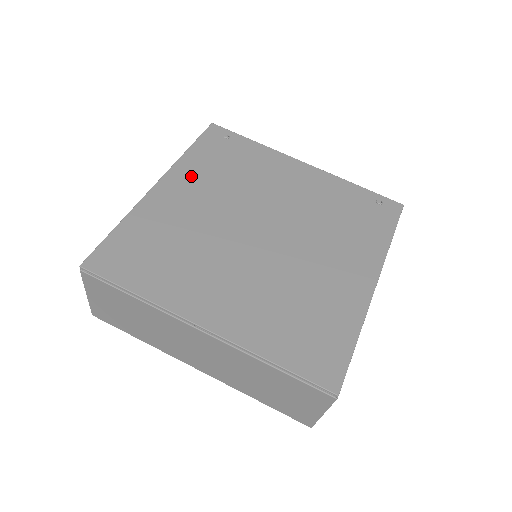
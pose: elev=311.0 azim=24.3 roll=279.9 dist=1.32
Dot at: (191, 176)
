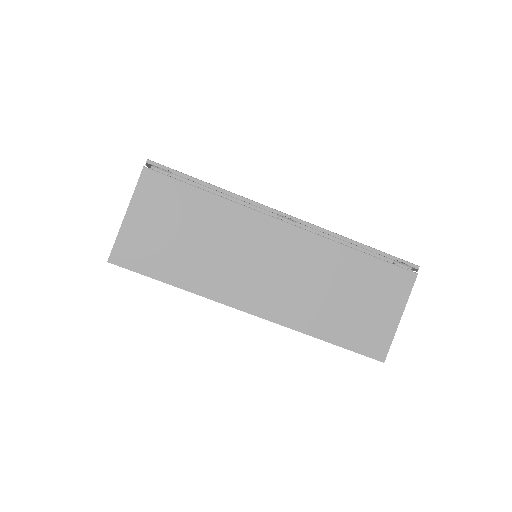
Dot at: occluded
